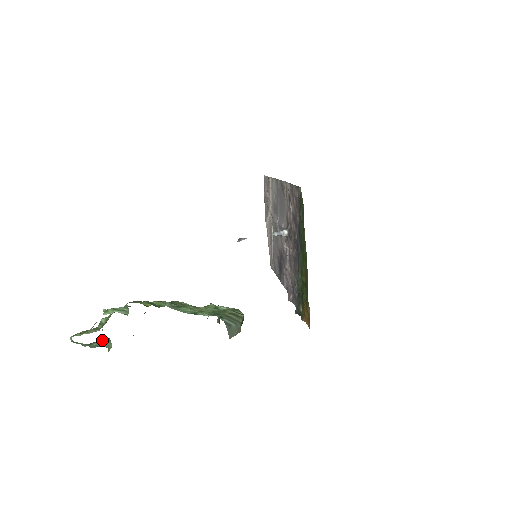
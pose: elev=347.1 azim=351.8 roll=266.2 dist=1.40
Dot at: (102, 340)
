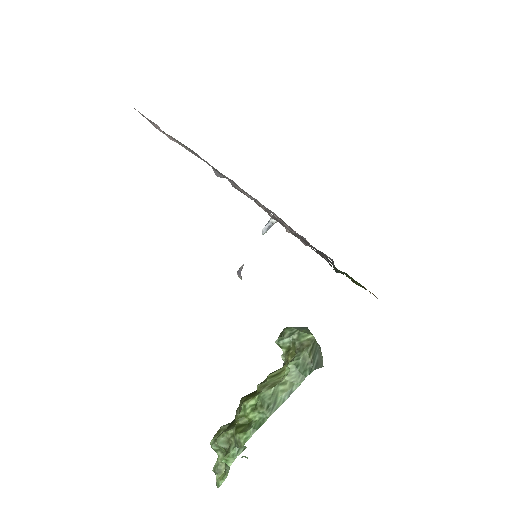
Dot at: occluded
